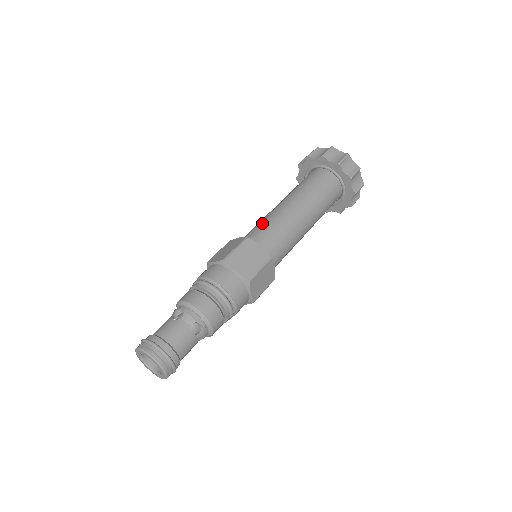
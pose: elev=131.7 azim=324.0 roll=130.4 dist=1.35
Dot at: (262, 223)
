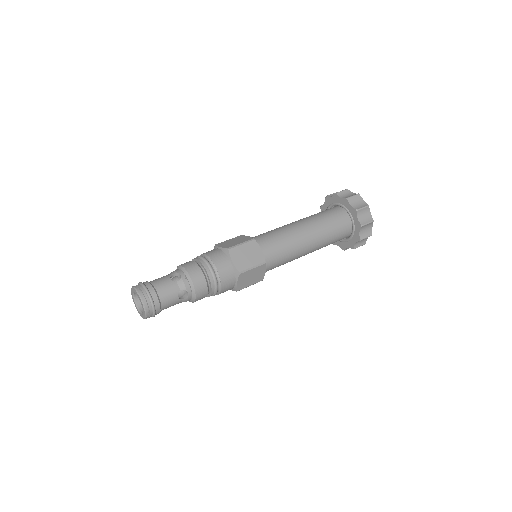
Dot at: occluded
